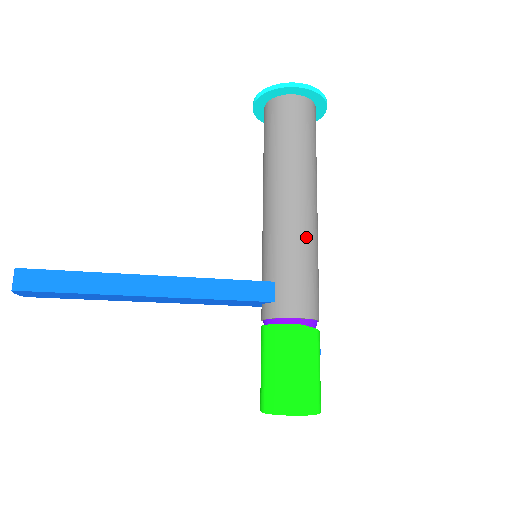
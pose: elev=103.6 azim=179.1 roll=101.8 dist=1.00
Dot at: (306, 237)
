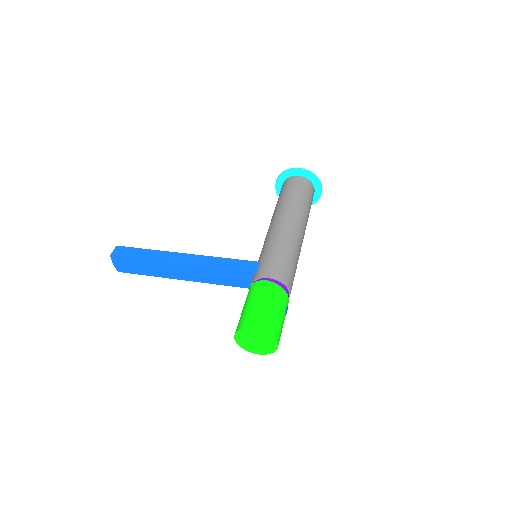
Dot at: (286, 239)
